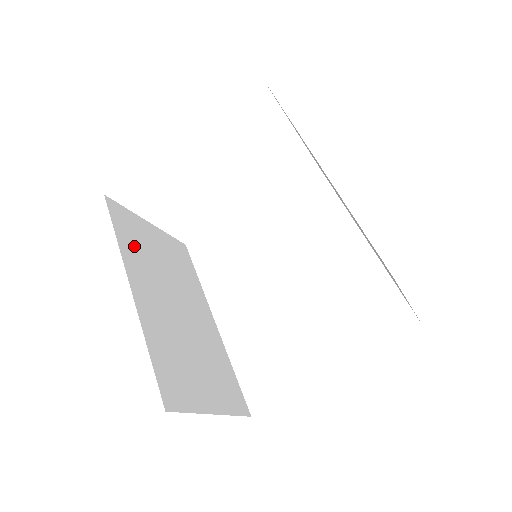
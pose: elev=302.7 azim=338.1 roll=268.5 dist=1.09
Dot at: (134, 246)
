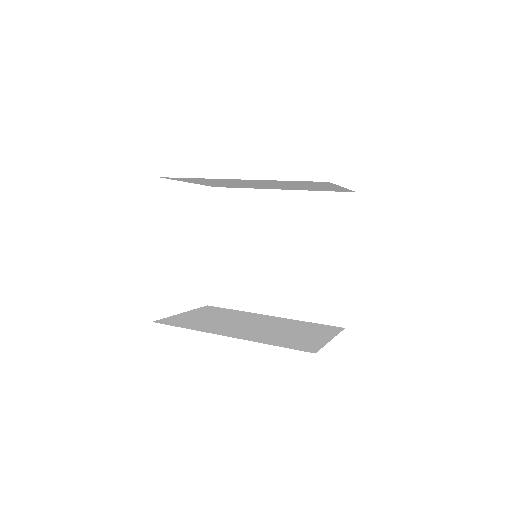
Dot at: (197, 325)
